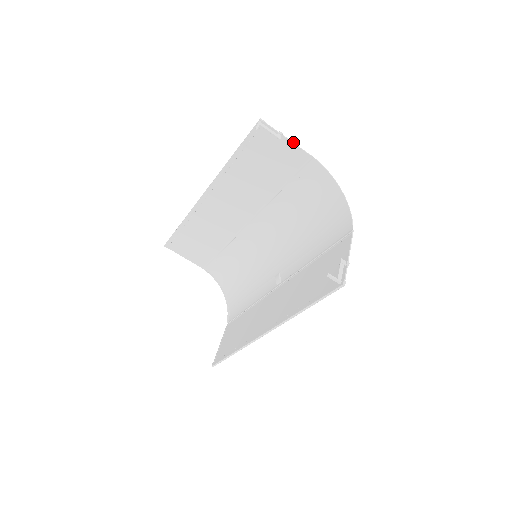
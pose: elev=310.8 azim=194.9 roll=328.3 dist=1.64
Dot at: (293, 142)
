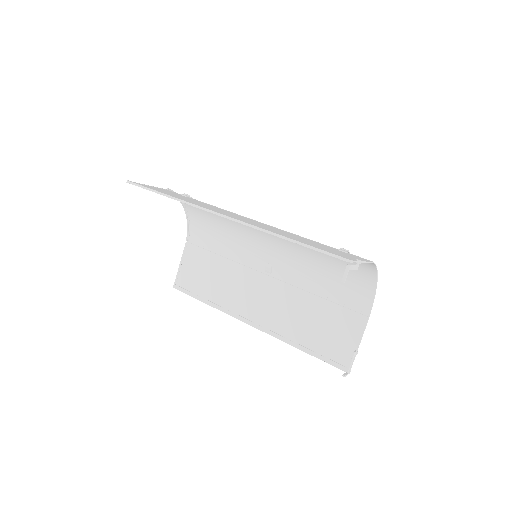
Dot at: (365, 261)
